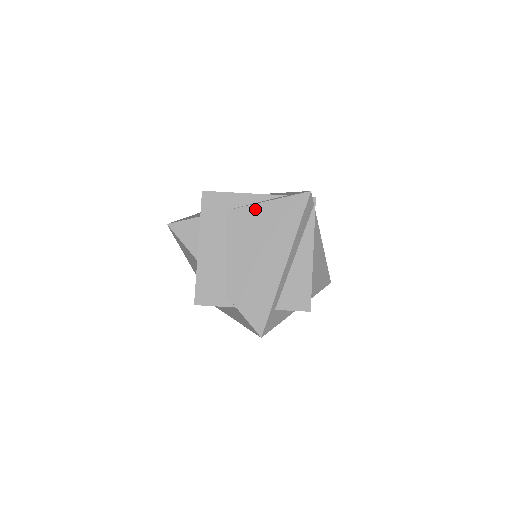
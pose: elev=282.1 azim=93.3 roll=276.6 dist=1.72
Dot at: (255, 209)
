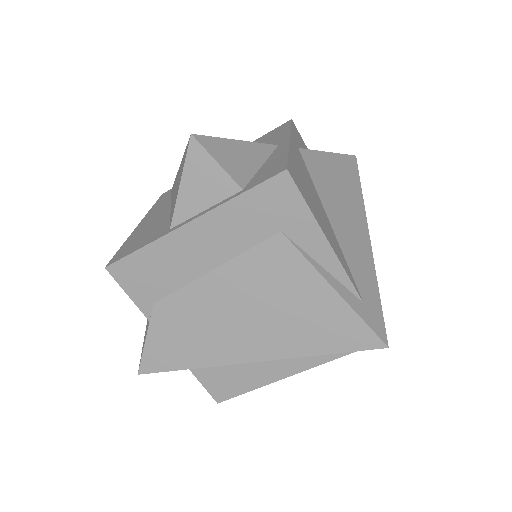
Dot at: (310, 276)
